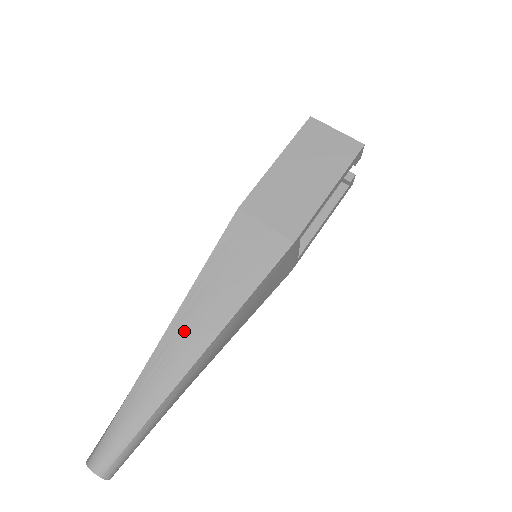
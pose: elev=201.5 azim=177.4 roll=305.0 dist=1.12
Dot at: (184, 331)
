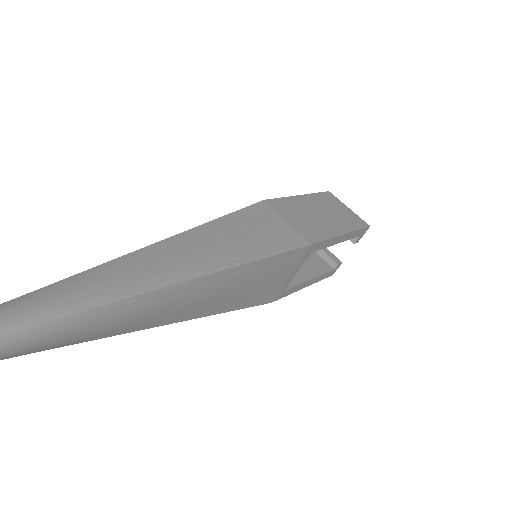
Dot at: (182, 250)
